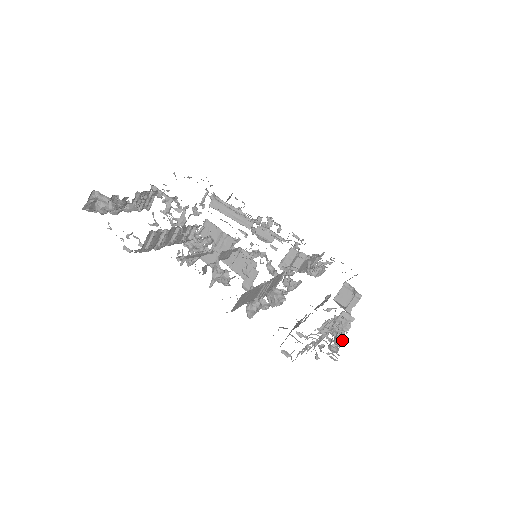
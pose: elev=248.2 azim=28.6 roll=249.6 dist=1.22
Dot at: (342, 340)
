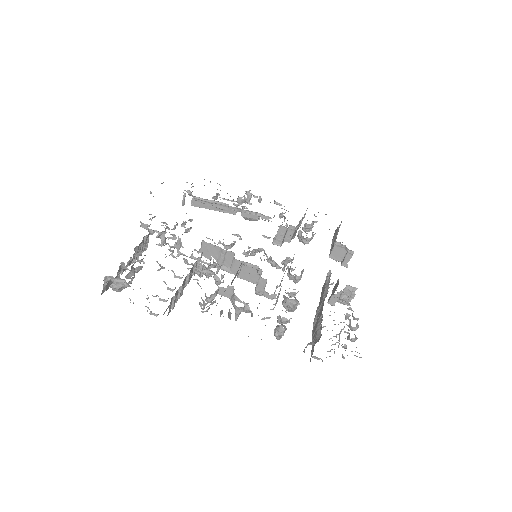
Dot at: (356, 326)
